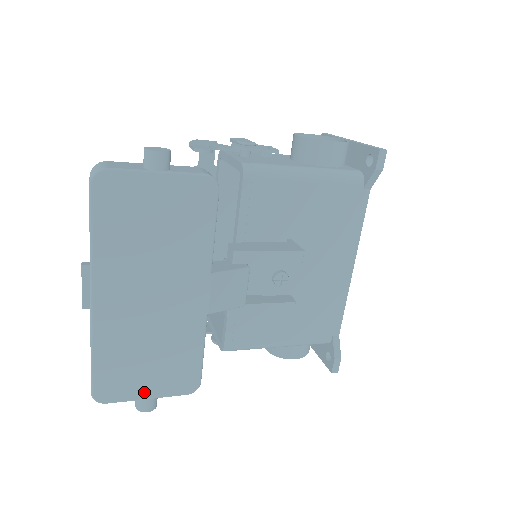
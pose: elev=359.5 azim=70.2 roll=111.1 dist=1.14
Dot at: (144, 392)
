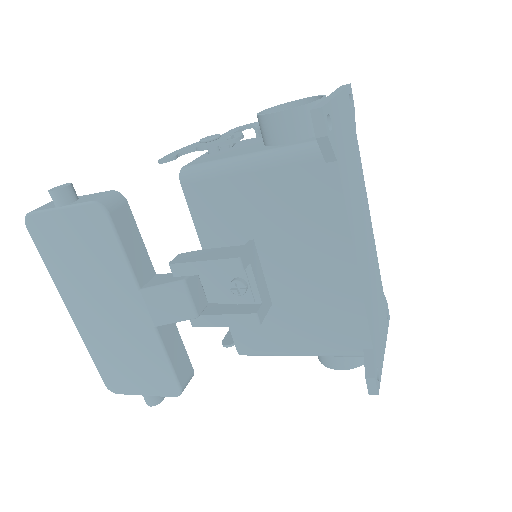
Dot at: (139, 389)
